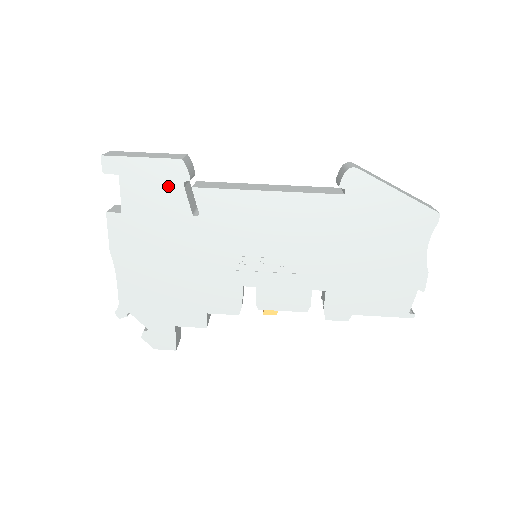
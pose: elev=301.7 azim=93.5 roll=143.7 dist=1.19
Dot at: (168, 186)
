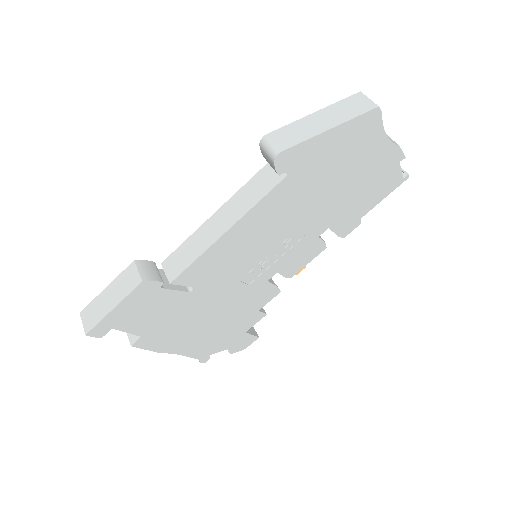
Dot at: (153, 299)
